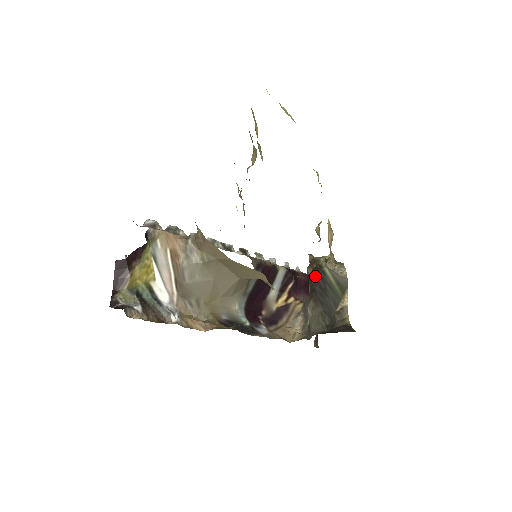
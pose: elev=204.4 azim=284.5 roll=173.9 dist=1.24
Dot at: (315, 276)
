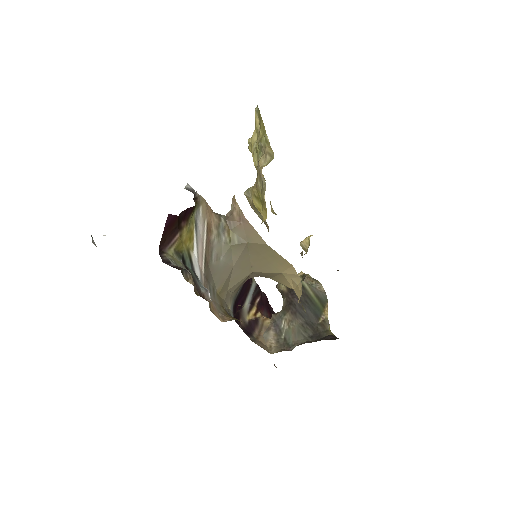
Dot at: (292, 289)
